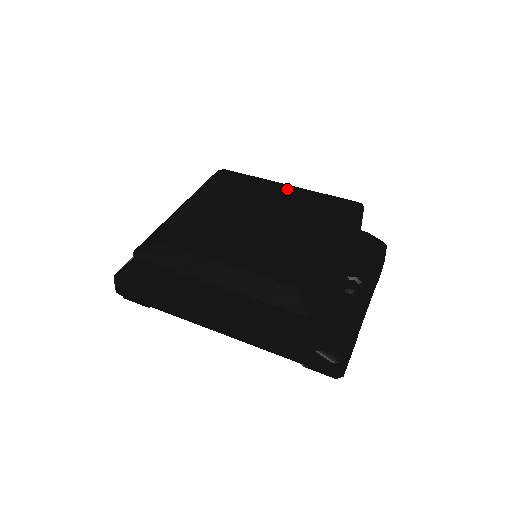
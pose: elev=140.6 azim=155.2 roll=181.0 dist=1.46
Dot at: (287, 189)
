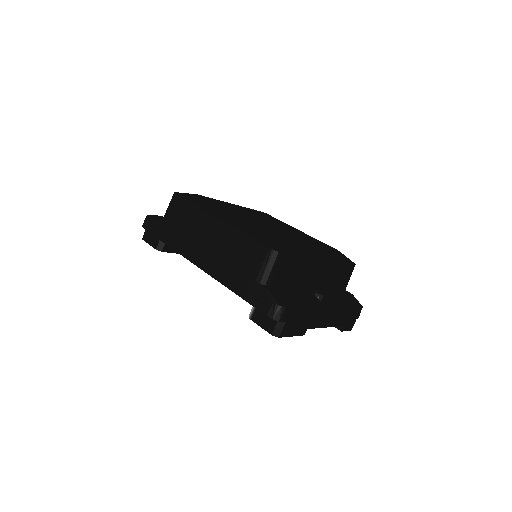
Dot at: (303, 232)
